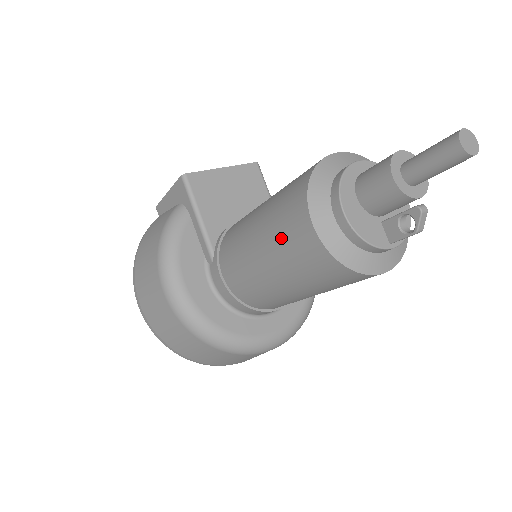
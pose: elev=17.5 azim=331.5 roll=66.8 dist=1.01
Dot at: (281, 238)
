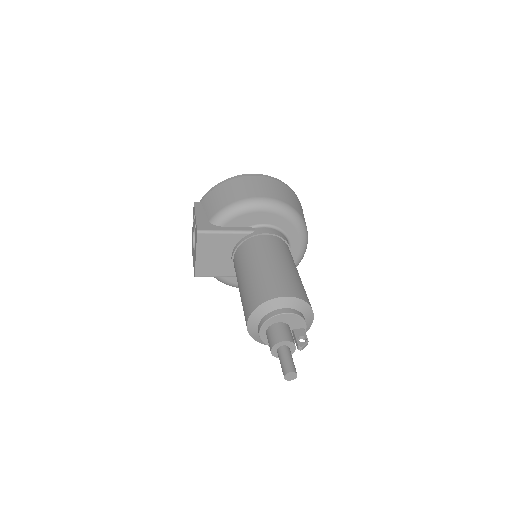
Dot at: occluded
